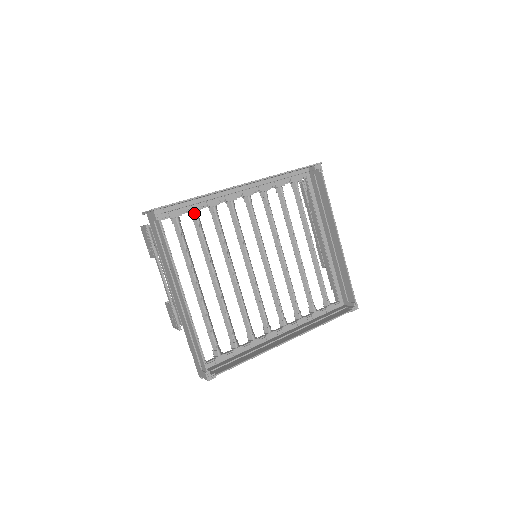
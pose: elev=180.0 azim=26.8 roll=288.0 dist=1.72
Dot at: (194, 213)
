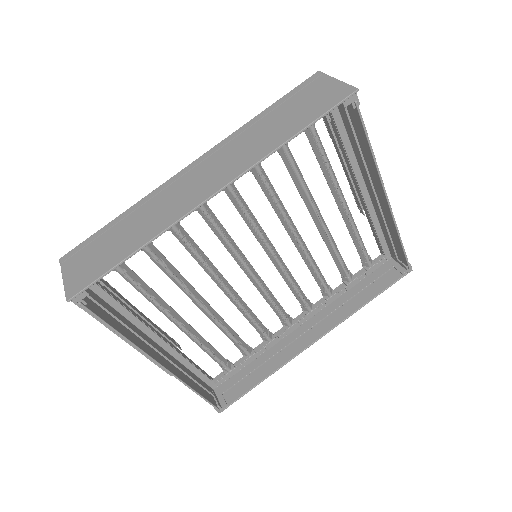
Dot at: occluded
